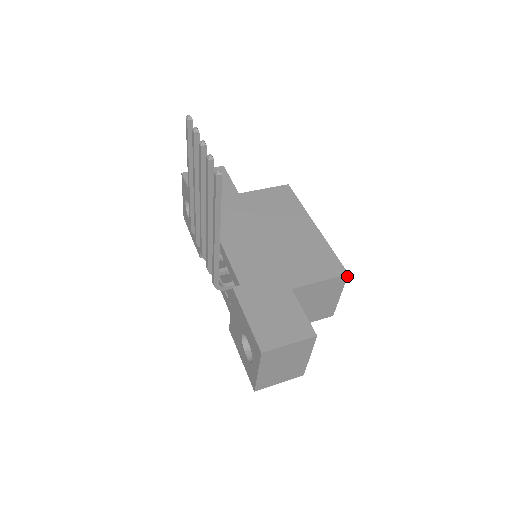
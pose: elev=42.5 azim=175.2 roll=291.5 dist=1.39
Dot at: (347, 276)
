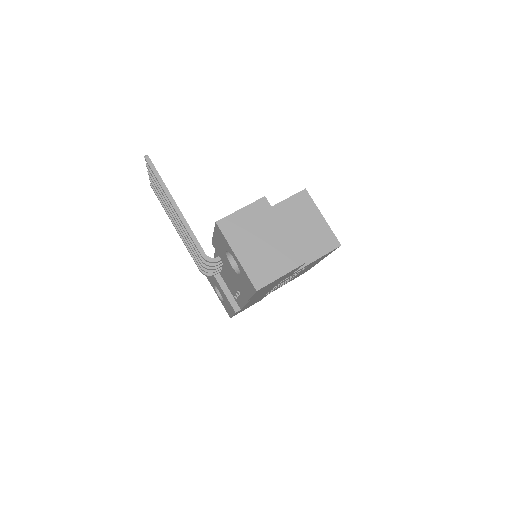
Dot at: (307, 192)
